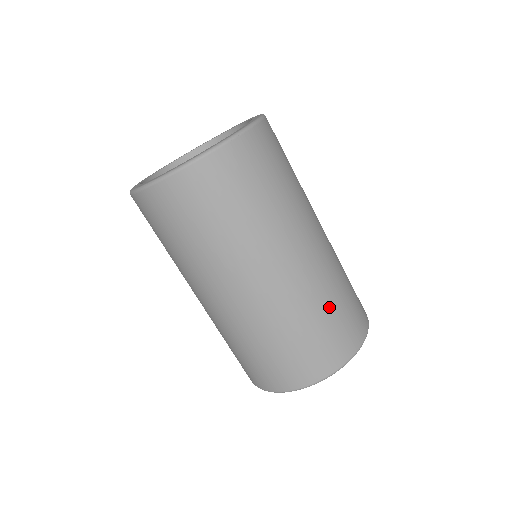
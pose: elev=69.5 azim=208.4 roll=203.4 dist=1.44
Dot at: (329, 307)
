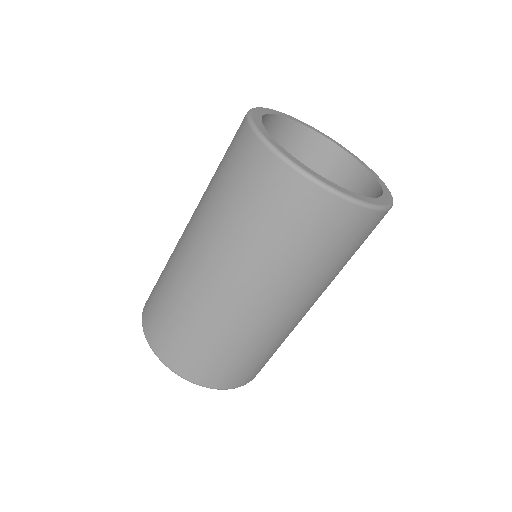
Dot at: (276, 348)
